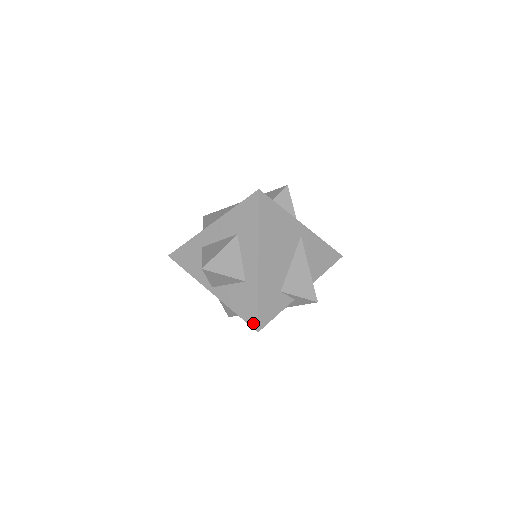
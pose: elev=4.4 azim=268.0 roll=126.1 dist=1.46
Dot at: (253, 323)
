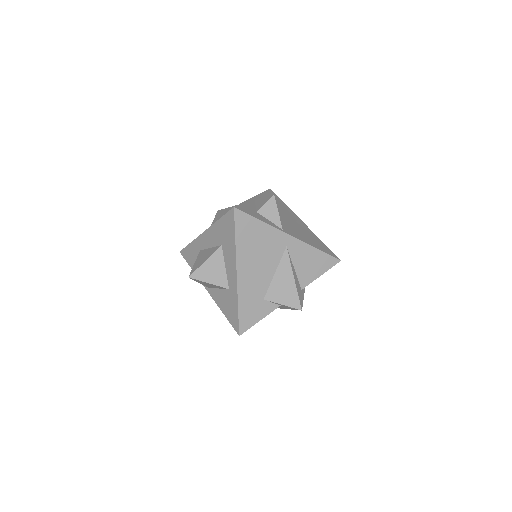
Dot at: (236, 327)
